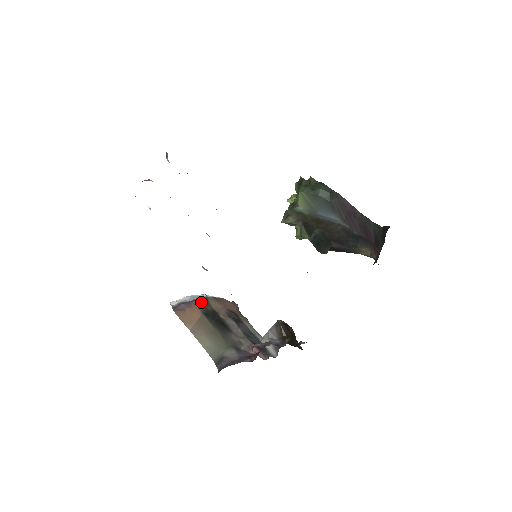
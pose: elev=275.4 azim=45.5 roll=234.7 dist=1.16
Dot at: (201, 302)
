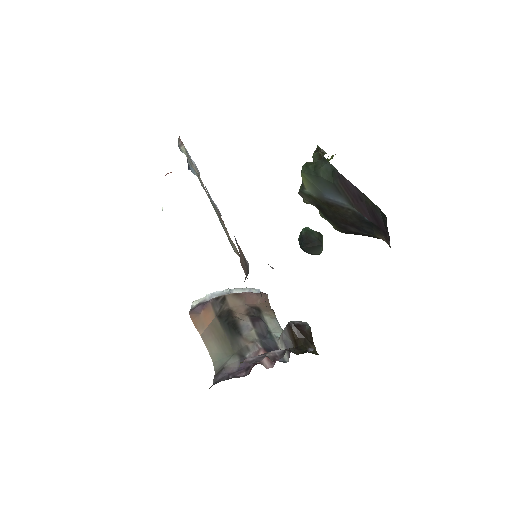
Dot at: (217, 302)
